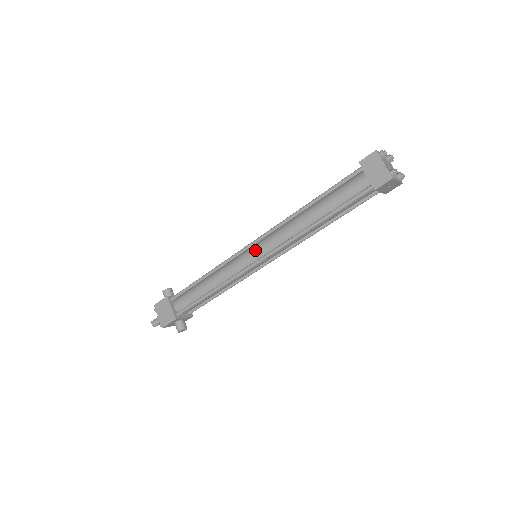
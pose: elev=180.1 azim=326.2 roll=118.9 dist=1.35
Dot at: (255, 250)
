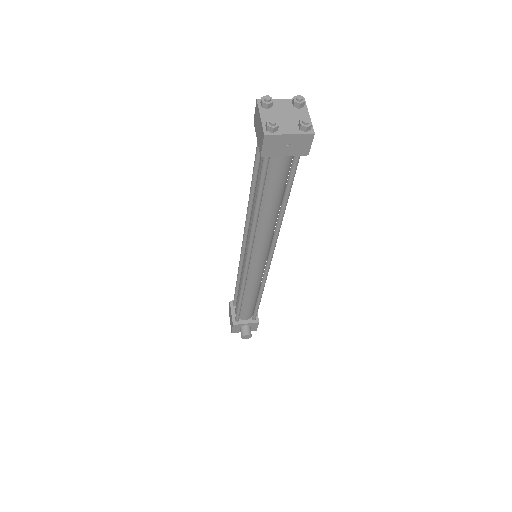
Dot at: (245, 250)
